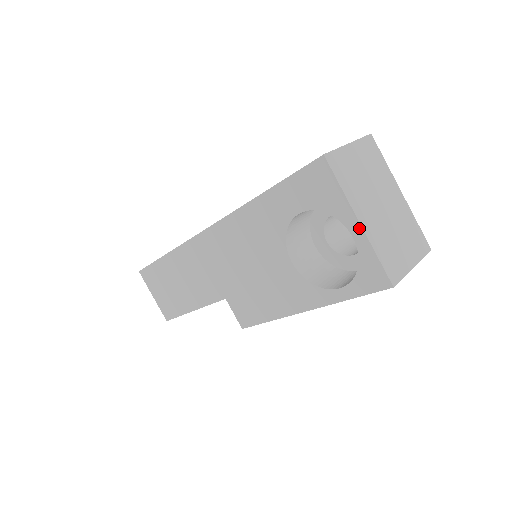
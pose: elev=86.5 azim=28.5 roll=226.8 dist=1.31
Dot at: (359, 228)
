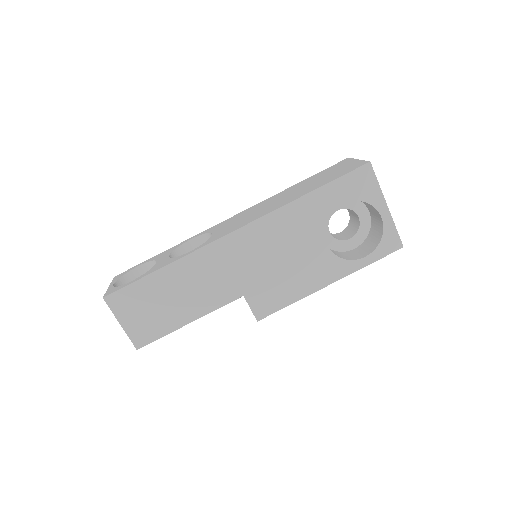
Dot at: (387, 210)
